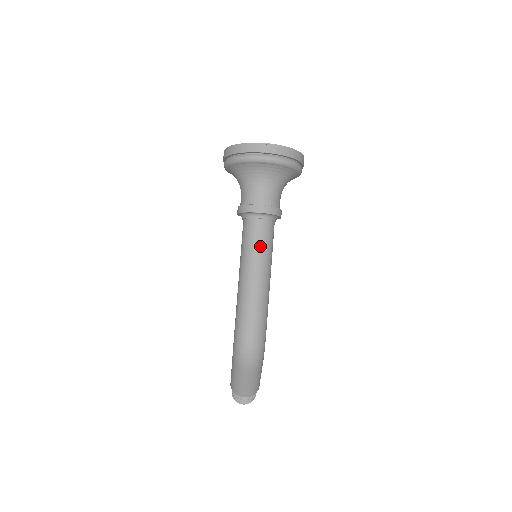
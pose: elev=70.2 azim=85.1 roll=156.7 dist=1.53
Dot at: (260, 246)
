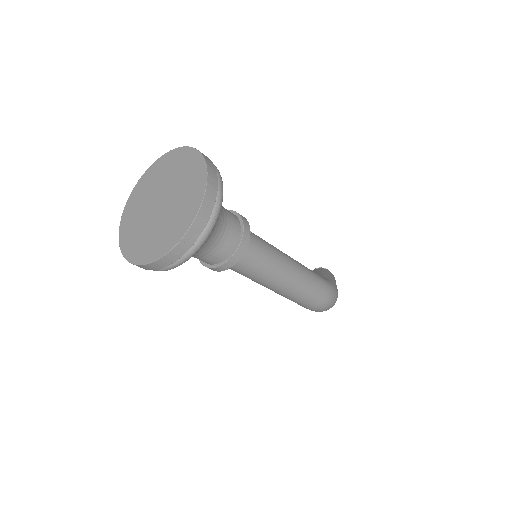
Dot at: (265, 268)
